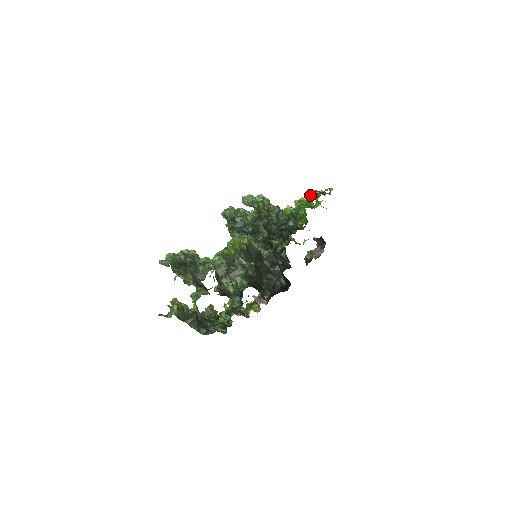
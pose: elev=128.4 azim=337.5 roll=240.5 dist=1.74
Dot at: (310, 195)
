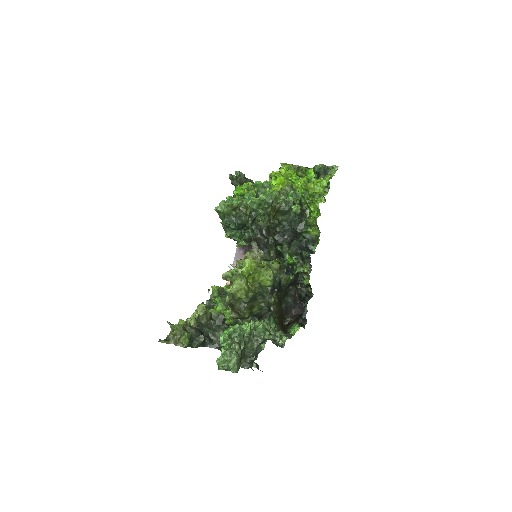
Dot at: (318, 183)
